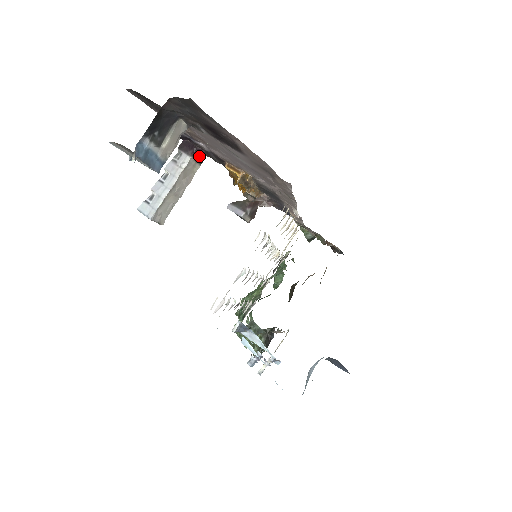
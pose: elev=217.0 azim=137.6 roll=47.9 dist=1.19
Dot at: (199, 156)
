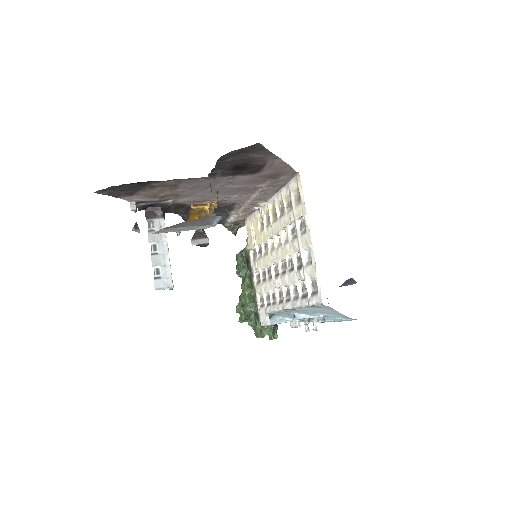
Dot at: occluded
